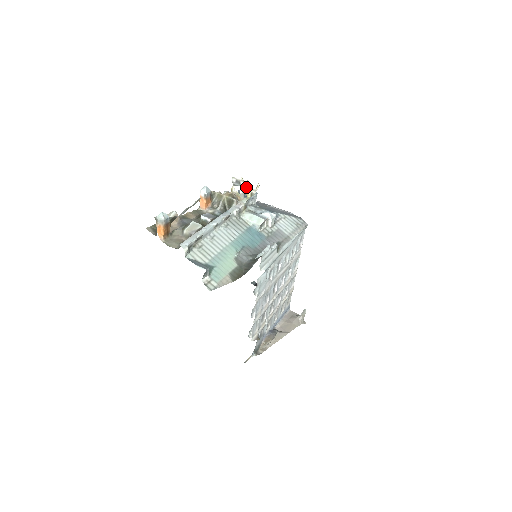
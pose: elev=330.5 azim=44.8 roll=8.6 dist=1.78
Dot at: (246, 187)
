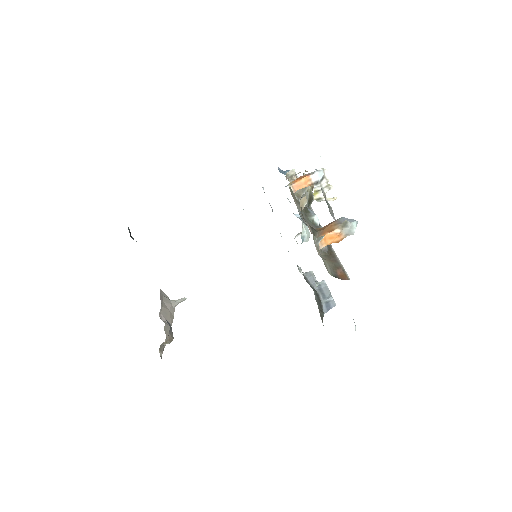
Dot at: (323, 189)
